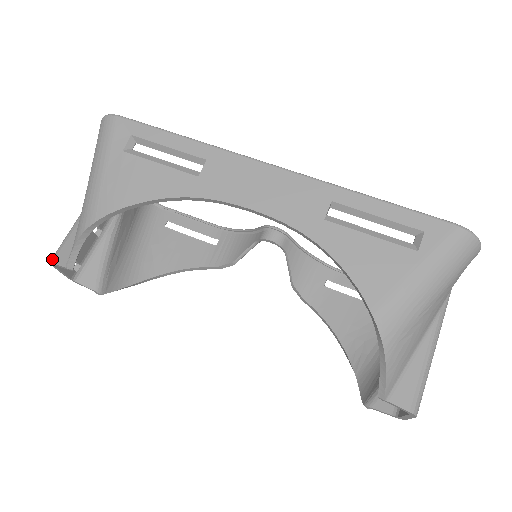
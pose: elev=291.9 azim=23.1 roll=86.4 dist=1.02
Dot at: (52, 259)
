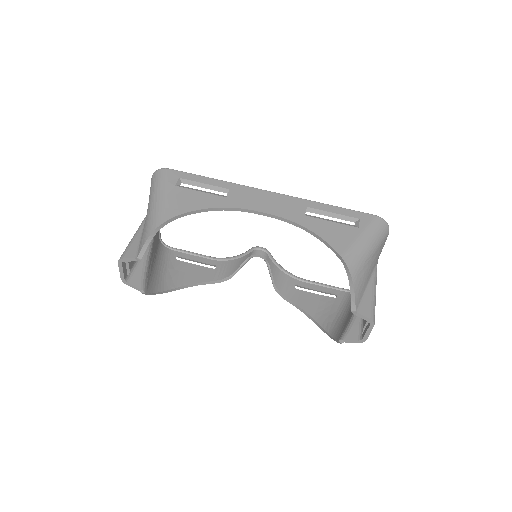
Dot at: (122, 257)
